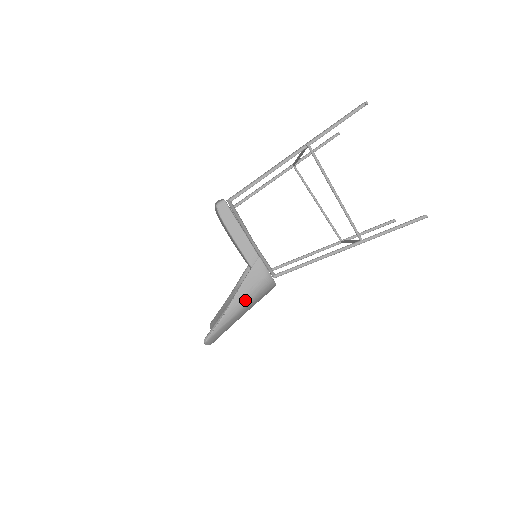
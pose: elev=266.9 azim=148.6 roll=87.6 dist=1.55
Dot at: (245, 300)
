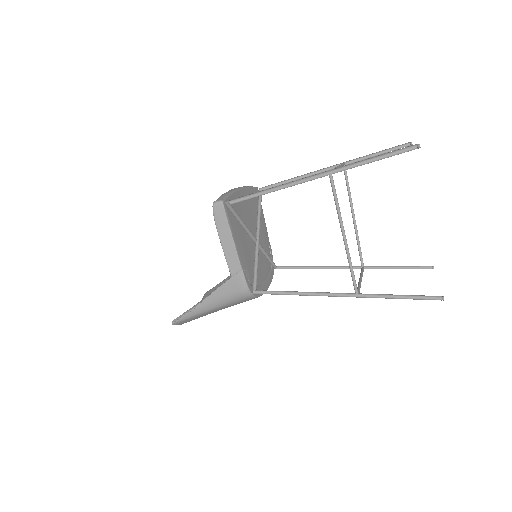
Dot at: (218, 303)
